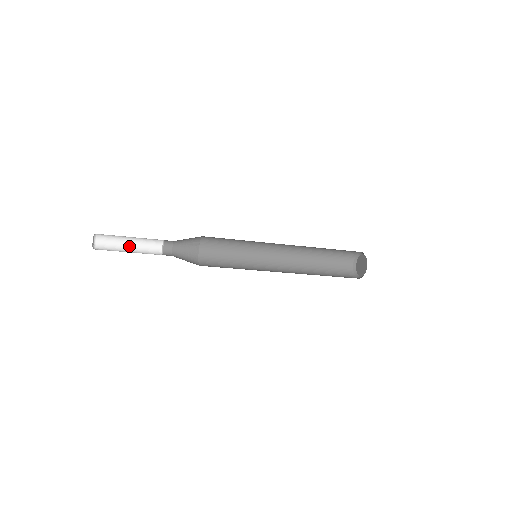
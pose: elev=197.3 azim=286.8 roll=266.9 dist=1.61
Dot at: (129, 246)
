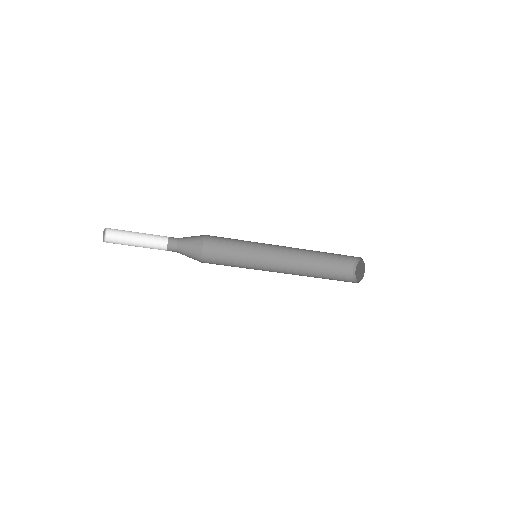
Dot at: (137, 242)
